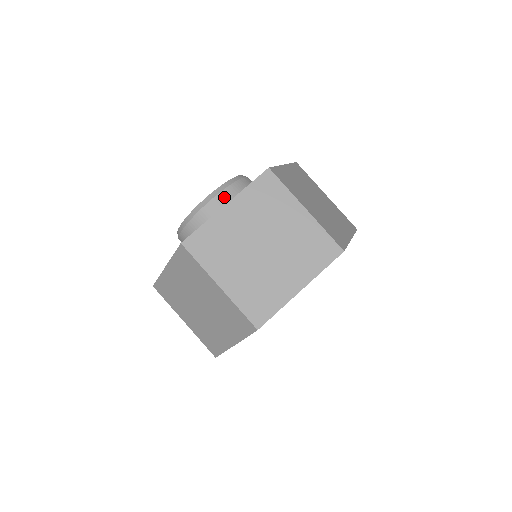
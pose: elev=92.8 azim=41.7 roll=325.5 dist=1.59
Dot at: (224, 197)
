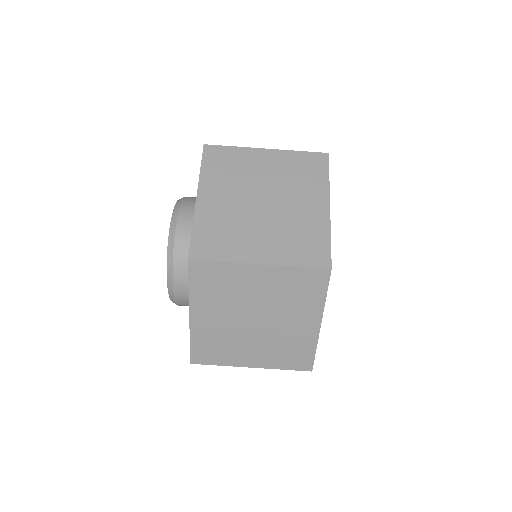
Dot at: (185, 214)
